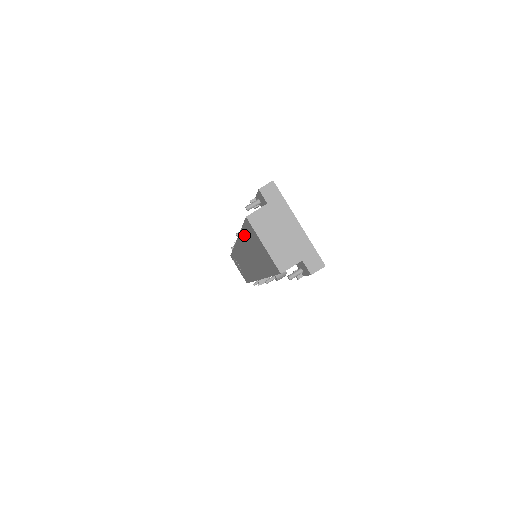
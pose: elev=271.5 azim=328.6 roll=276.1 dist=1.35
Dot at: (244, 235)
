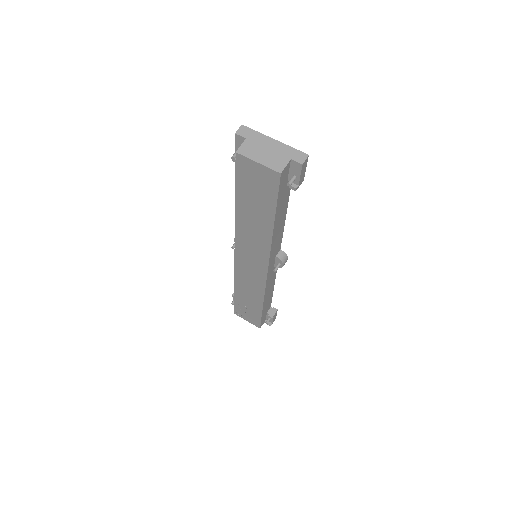
Dot at: (240, 200)
